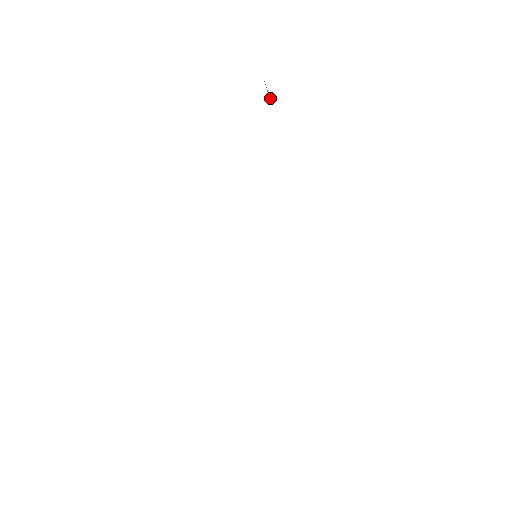
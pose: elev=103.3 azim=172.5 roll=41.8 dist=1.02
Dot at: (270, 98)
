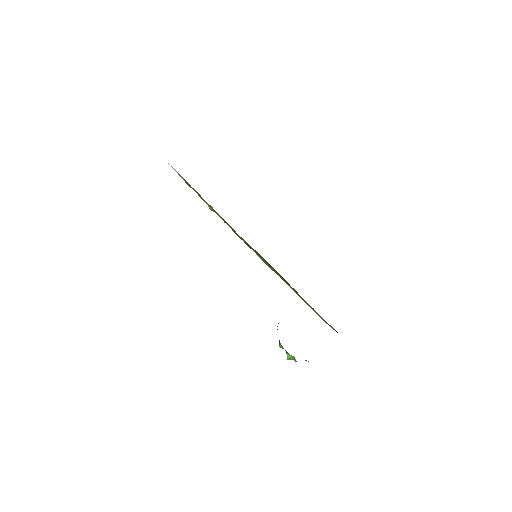
Dot at: occluded
